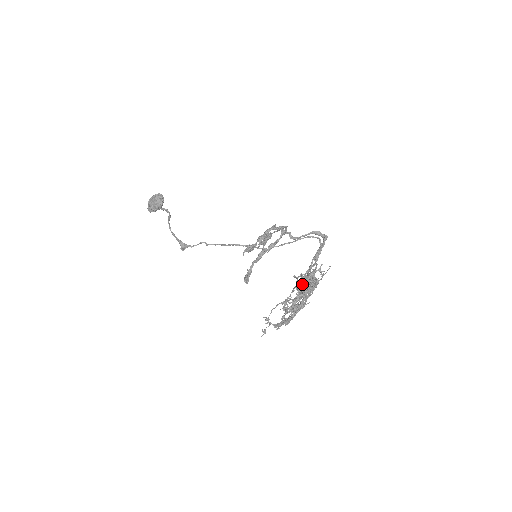
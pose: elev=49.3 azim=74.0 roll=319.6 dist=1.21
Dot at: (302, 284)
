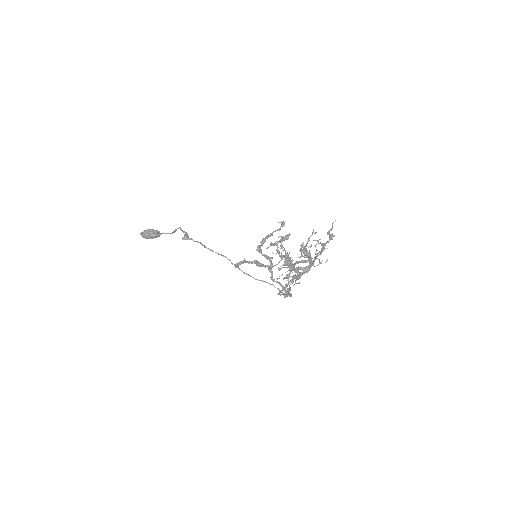
Dot at: (329, 232)
